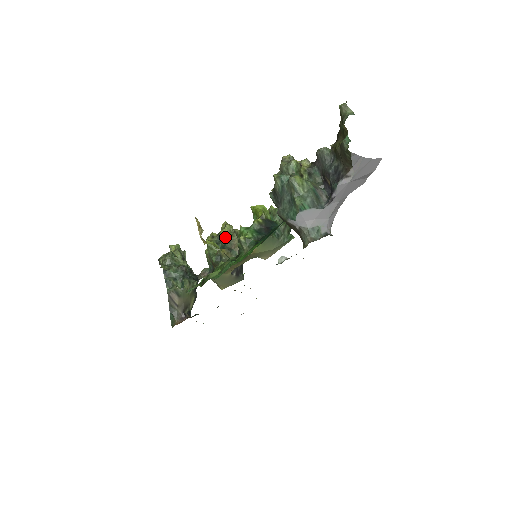
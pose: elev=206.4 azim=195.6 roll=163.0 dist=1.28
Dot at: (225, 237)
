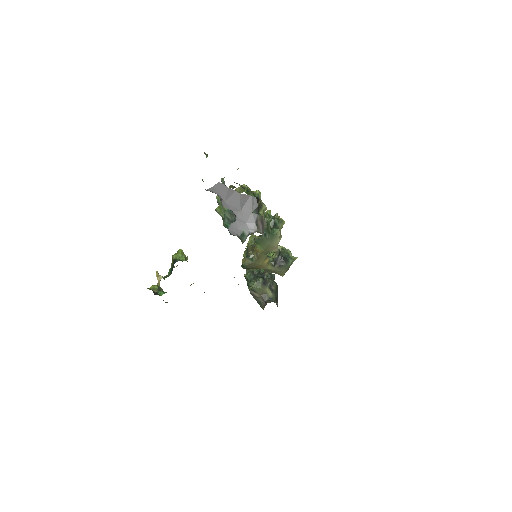
Dot at: (246, 248)
